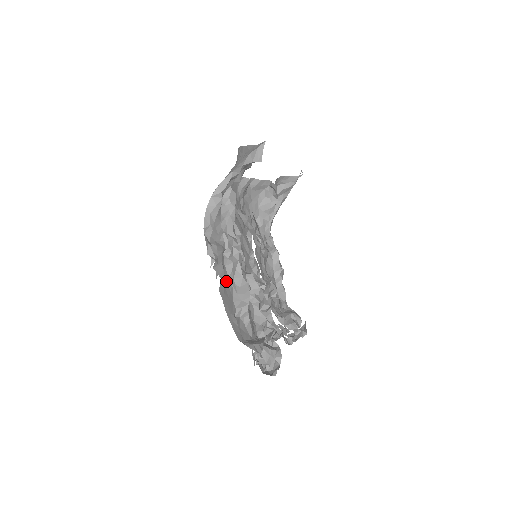
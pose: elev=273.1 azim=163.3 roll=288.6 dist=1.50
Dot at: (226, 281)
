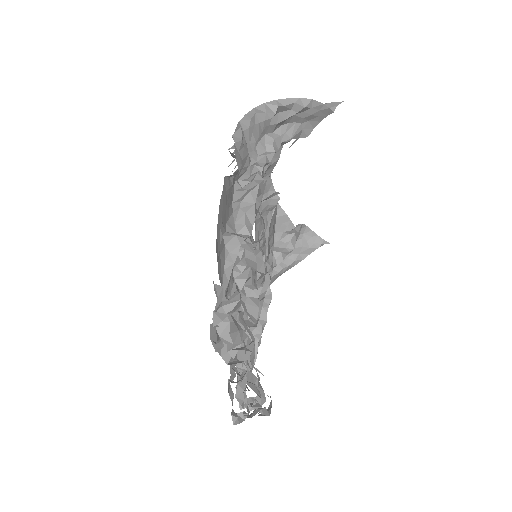
Dot at: (230, 197)
